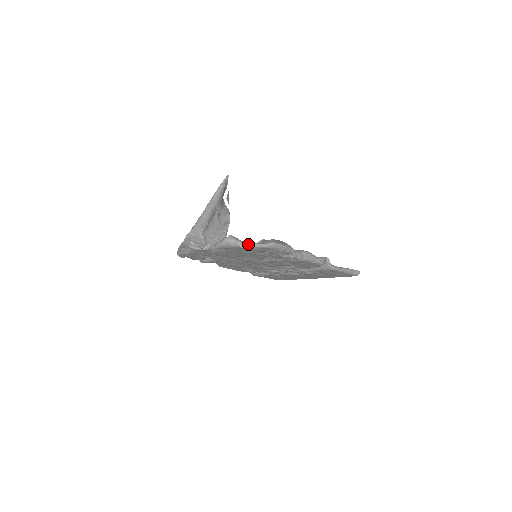
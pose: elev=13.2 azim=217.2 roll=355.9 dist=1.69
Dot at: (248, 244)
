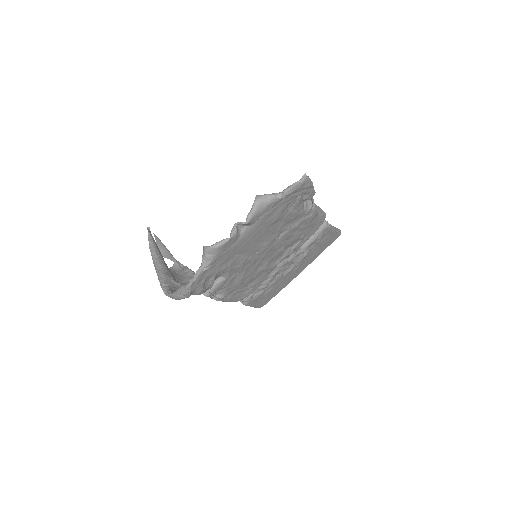
Dot at: (282, 192)
